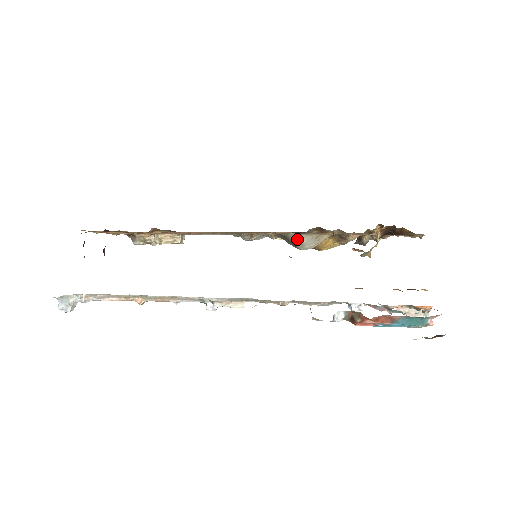
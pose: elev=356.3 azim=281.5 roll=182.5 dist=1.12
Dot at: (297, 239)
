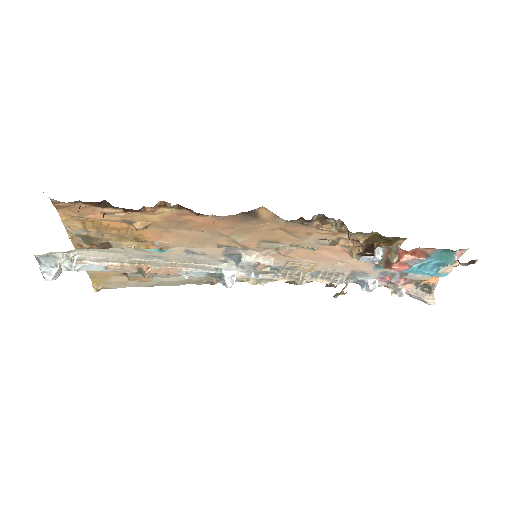
Dot at: occluded
